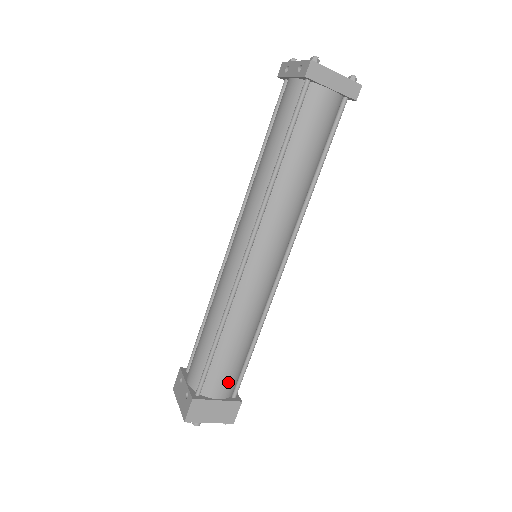
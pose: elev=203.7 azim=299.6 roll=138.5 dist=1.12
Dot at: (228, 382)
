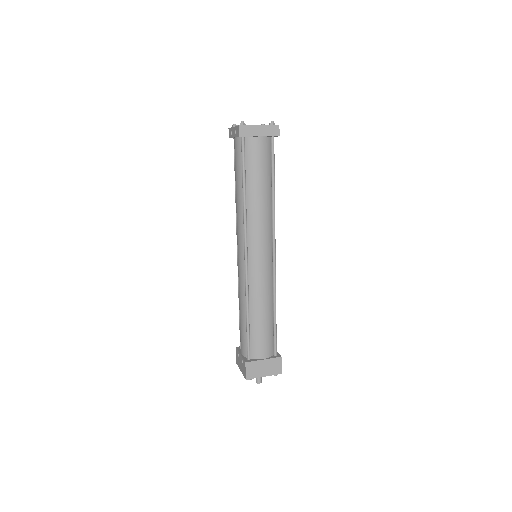
Dot at: (266, 345)
